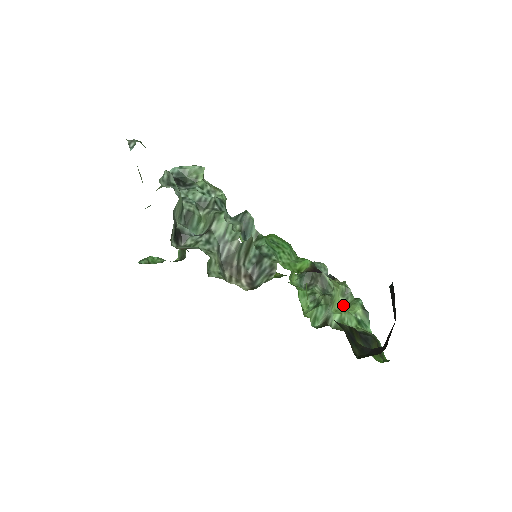
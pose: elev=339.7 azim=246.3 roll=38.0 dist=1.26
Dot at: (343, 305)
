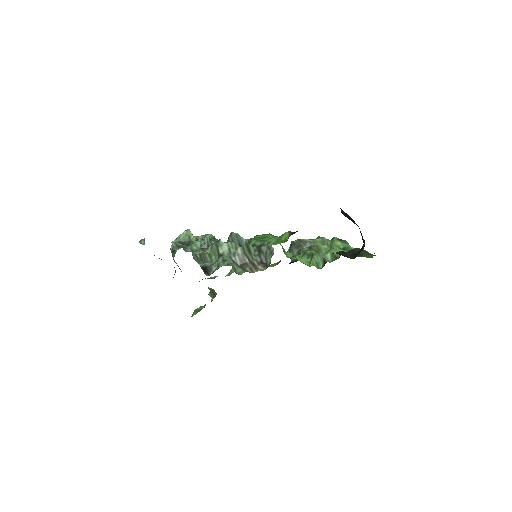
Dot at: (328, 249)
